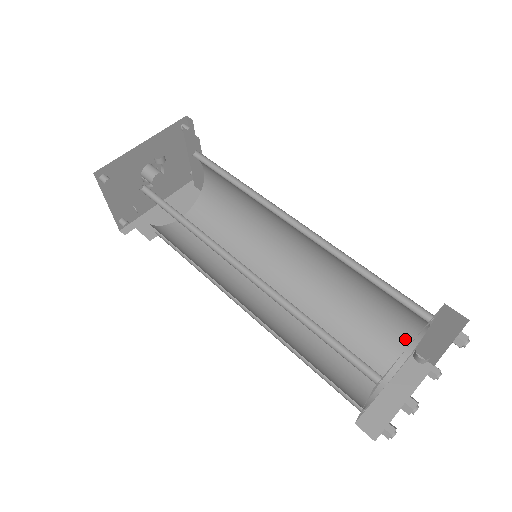
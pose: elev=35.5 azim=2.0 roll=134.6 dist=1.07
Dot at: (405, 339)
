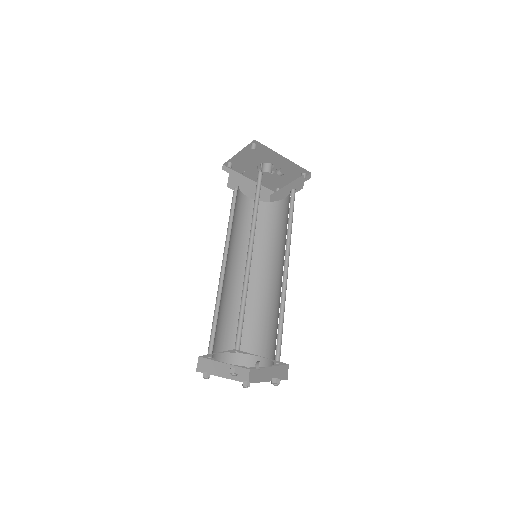
Dot at: (255, 360)
